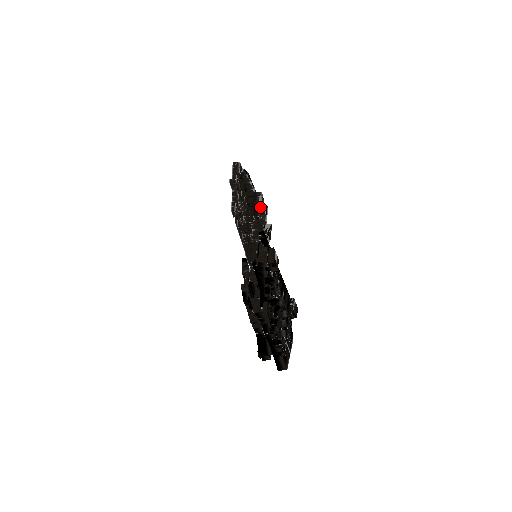
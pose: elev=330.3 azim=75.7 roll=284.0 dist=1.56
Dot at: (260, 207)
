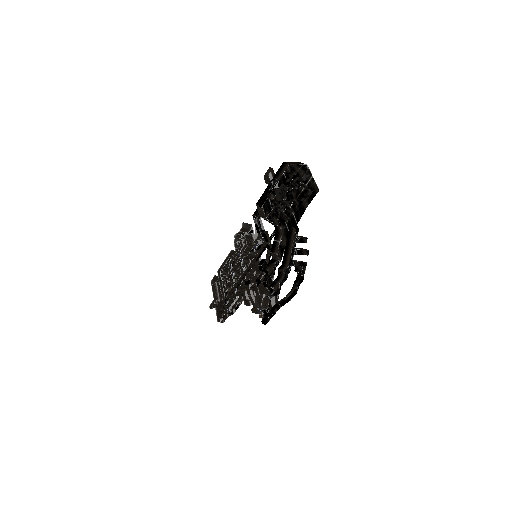
Dot at: (246, 226)
